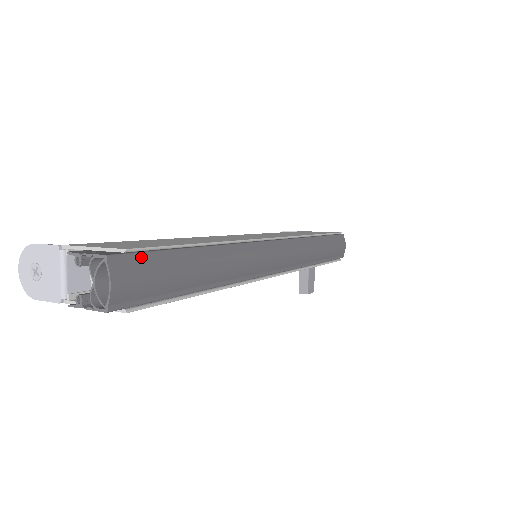
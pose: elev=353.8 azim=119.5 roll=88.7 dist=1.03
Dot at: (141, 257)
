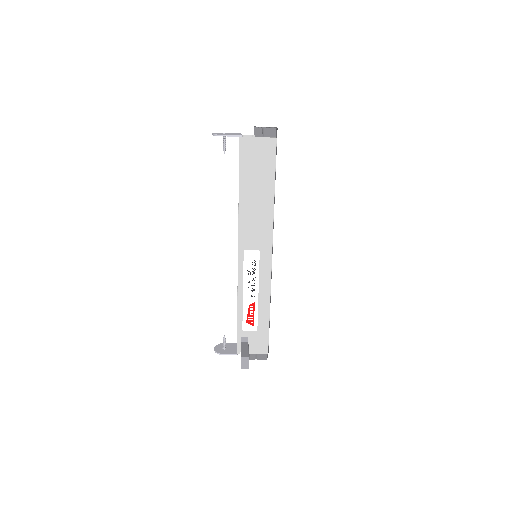
Dot at: occluded
